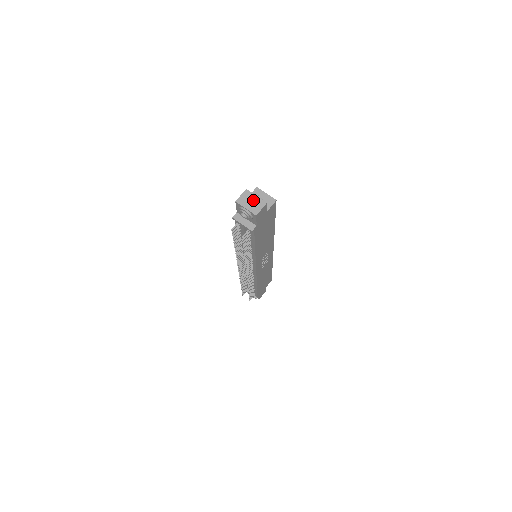
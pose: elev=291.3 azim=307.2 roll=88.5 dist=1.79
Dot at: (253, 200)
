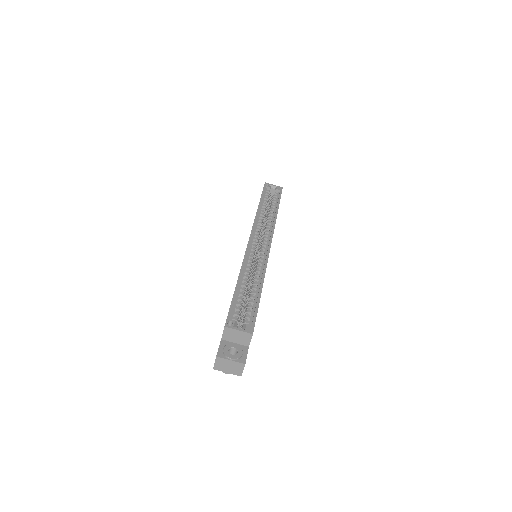
Dot at: (230, 365)
